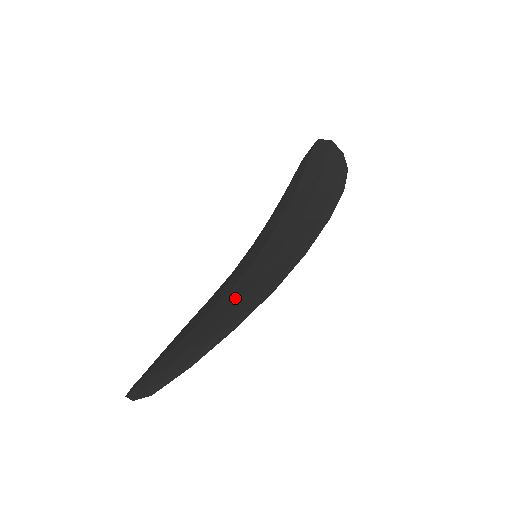
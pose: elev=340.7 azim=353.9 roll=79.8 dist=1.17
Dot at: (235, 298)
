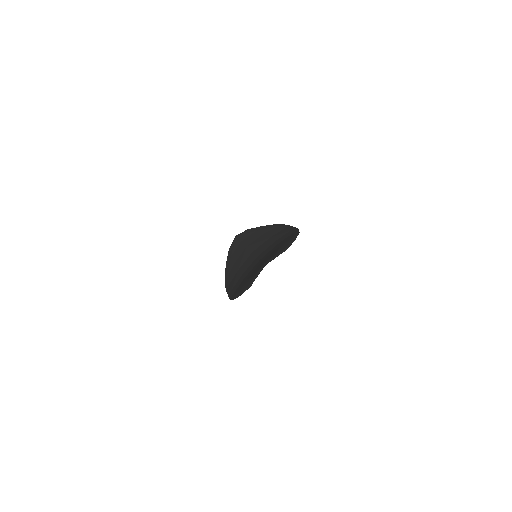
Dot at: (274, 248)
